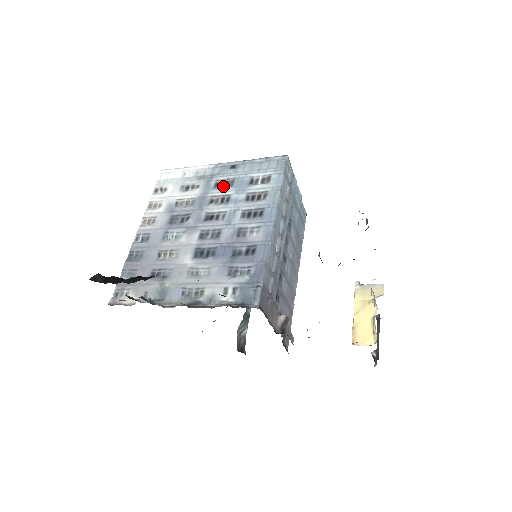
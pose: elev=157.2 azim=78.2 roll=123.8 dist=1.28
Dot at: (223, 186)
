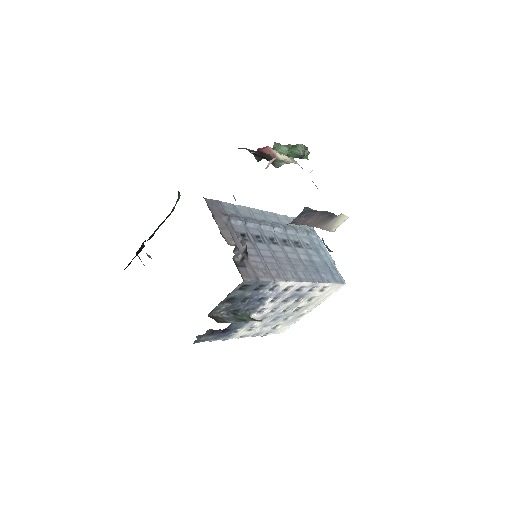
Dot at: occluded
